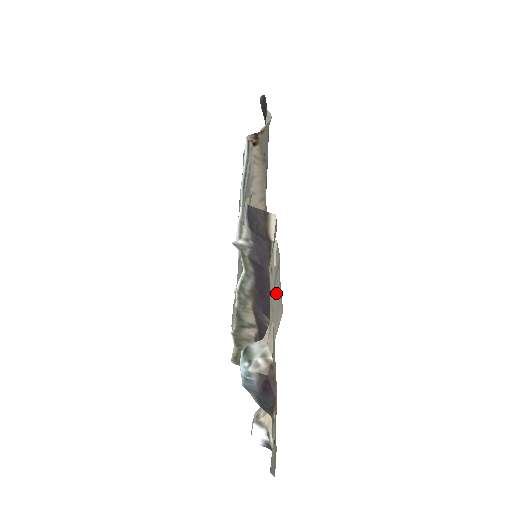
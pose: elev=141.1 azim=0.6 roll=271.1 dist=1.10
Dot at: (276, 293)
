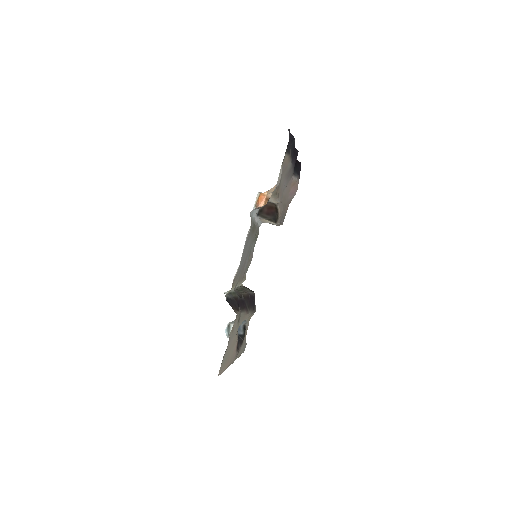
Dot at: occluded
